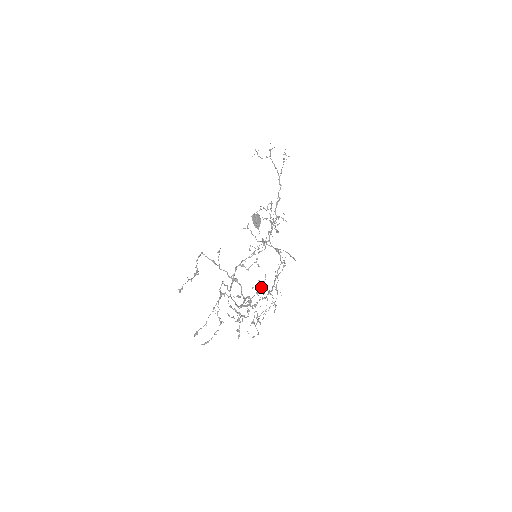
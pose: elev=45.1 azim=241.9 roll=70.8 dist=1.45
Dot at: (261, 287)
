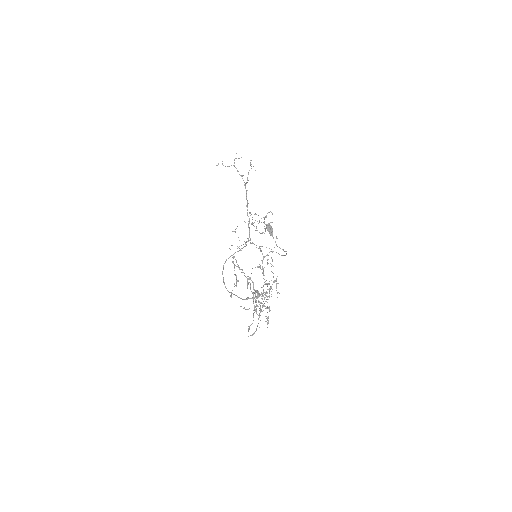
Dot at: (274, 282)
